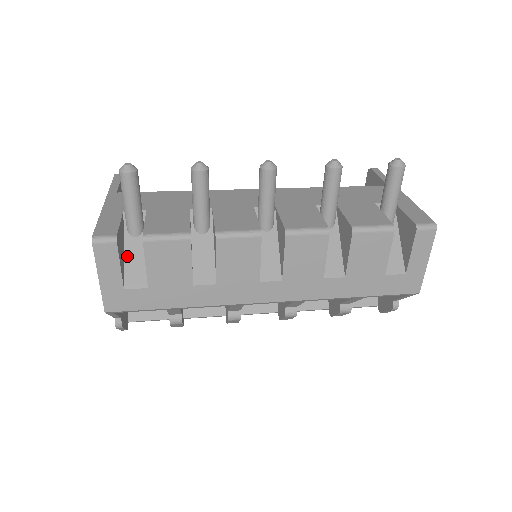
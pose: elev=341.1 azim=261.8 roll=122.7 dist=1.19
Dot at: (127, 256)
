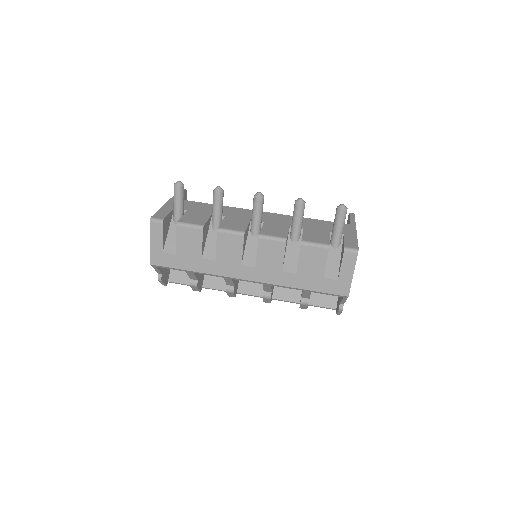
Dot at: (169, 234)
